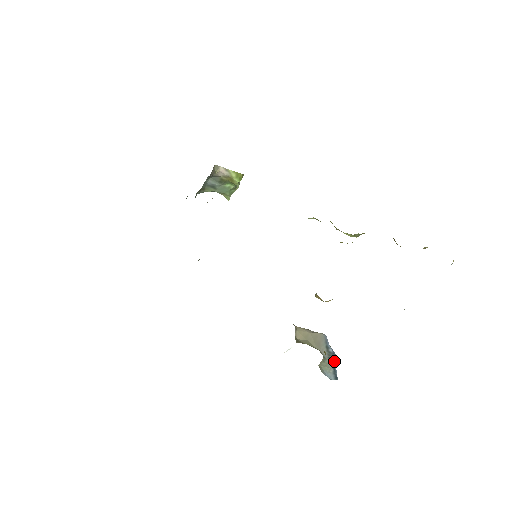
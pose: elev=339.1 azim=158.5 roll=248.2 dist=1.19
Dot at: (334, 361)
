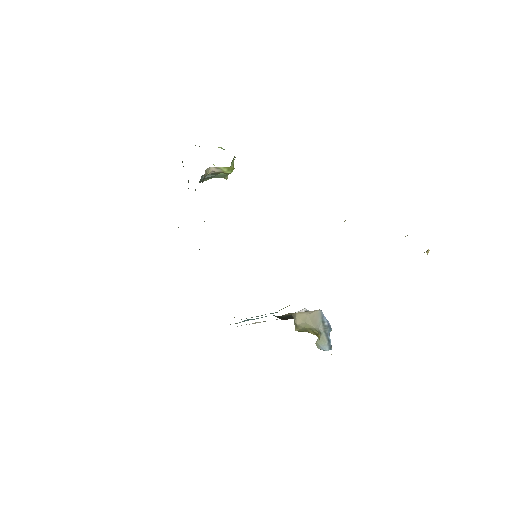
Dot at: (329, 333)
